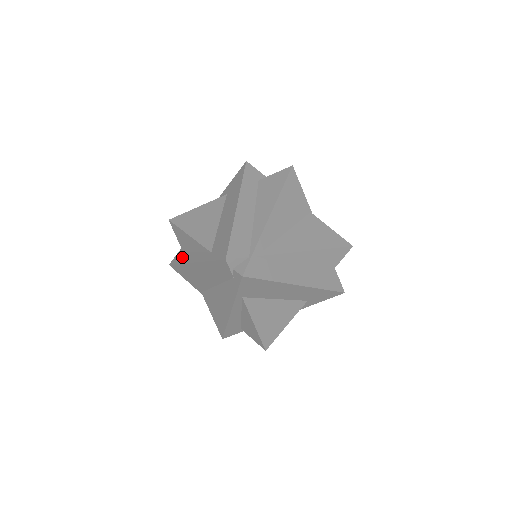
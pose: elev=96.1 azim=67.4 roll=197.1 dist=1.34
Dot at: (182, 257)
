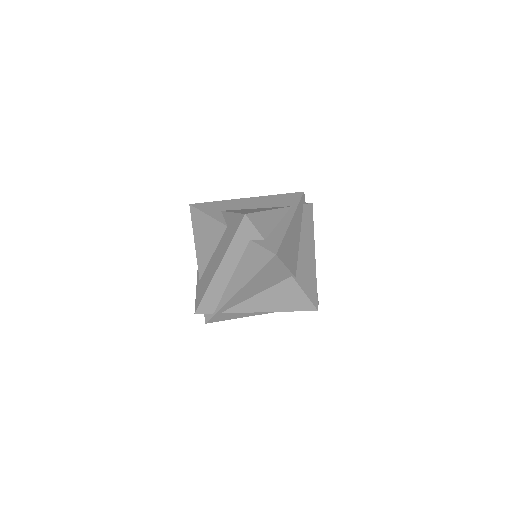
Dot at: occluded
